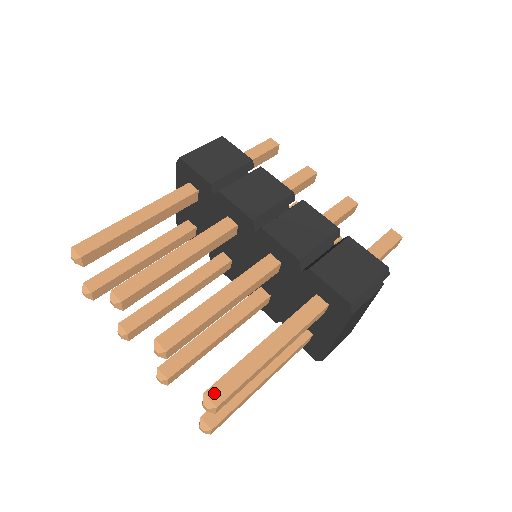
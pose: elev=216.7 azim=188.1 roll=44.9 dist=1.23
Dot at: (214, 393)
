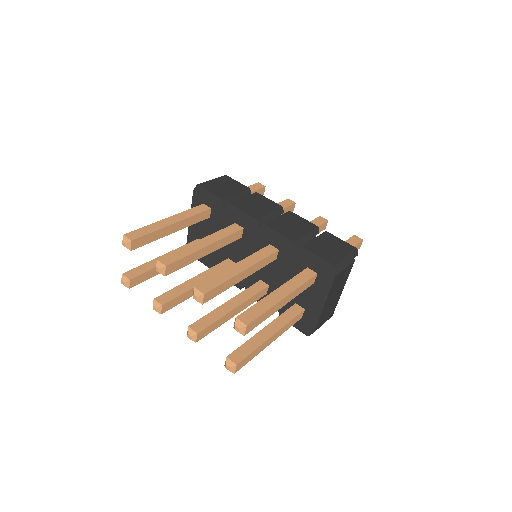
Dot at: (243, 318)
